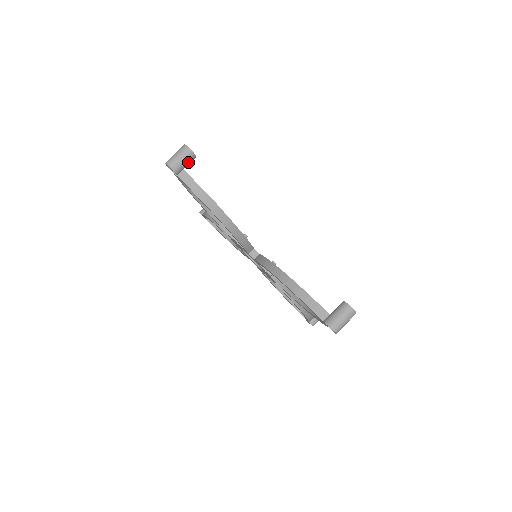
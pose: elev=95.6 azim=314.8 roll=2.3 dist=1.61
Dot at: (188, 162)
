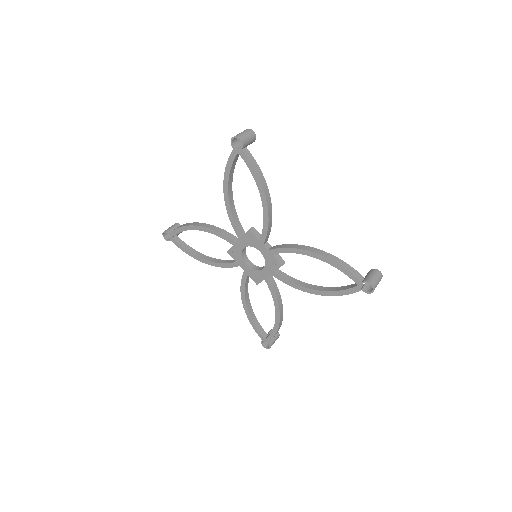
Dot at: (250, 142)
